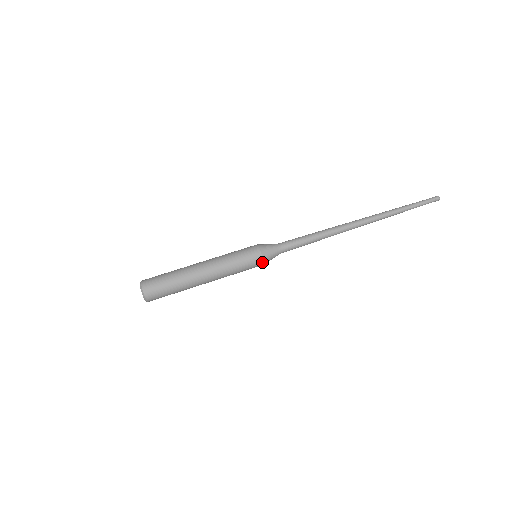
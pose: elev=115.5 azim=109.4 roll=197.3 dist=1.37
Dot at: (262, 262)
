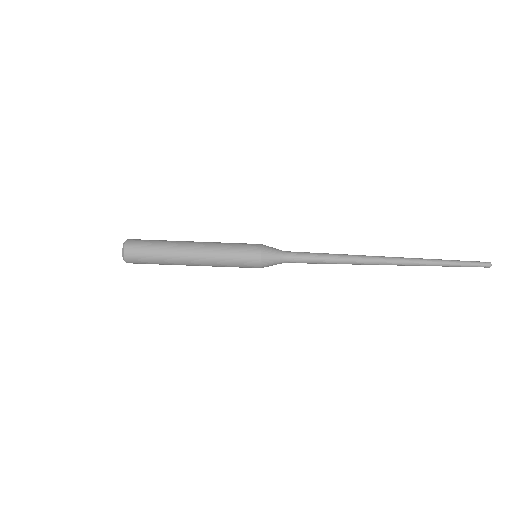
Dot at: (259, 261)
